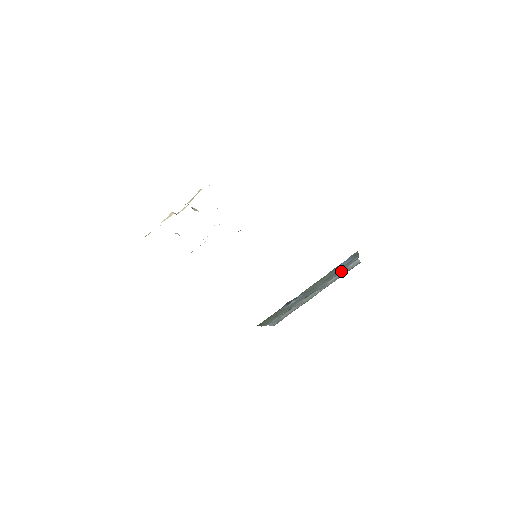
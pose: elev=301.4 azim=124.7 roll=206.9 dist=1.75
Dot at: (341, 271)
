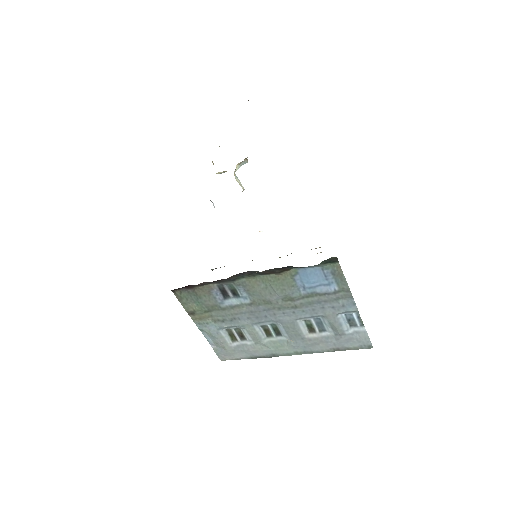
Dot at: (327, 320)
